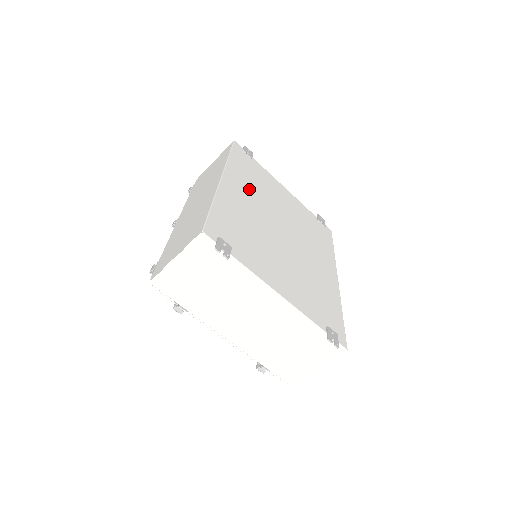
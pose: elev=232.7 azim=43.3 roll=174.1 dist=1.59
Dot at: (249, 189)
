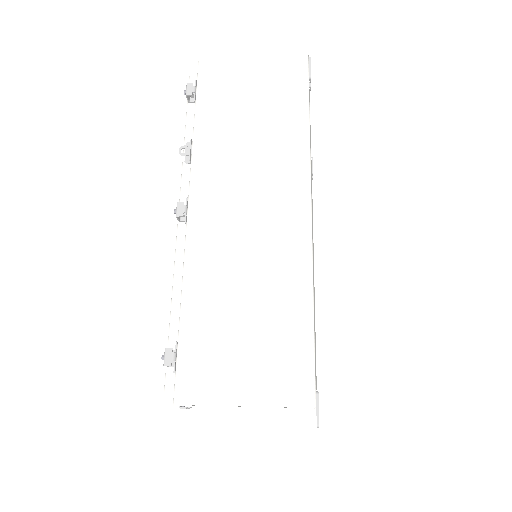
Dot at: occluded
